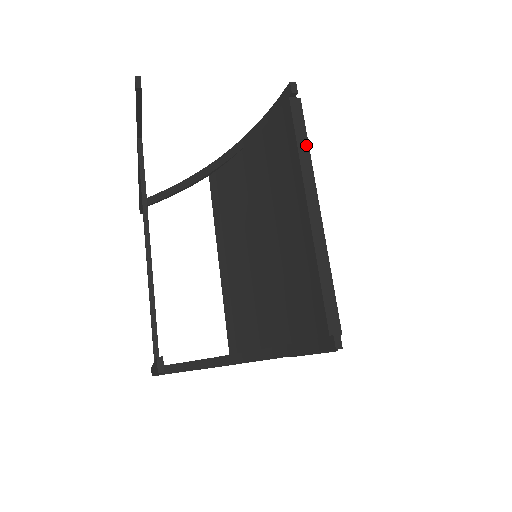
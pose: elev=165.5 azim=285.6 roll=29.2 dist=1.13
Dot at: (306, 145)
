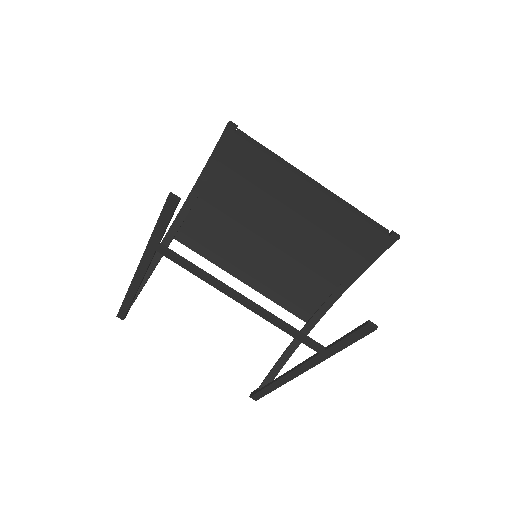
Dot at: (272, 153)
